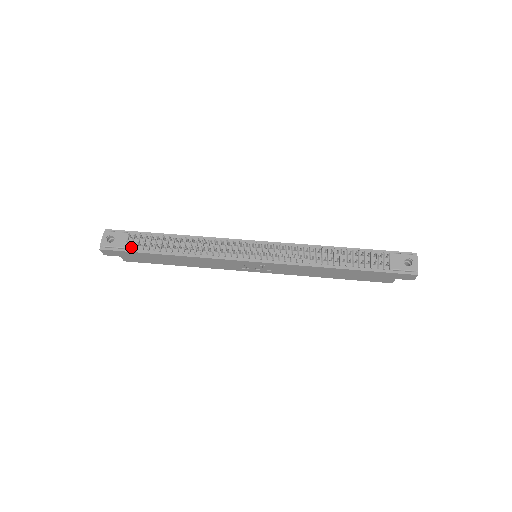
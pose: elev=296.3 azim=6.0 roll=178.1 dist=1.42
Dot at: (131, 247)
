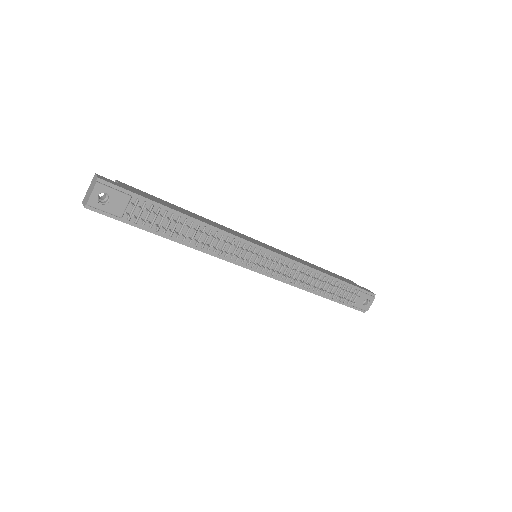
Dot at: (130, 219)
